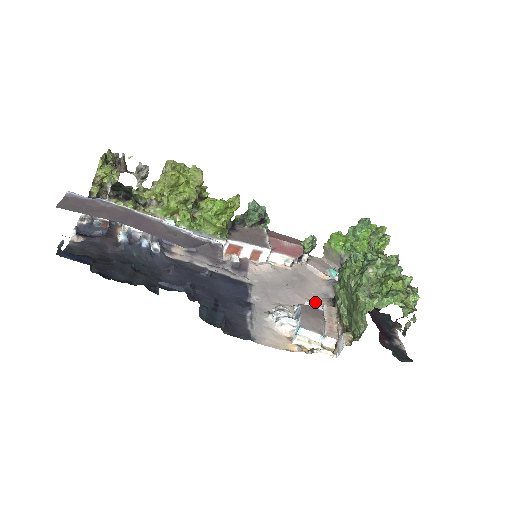
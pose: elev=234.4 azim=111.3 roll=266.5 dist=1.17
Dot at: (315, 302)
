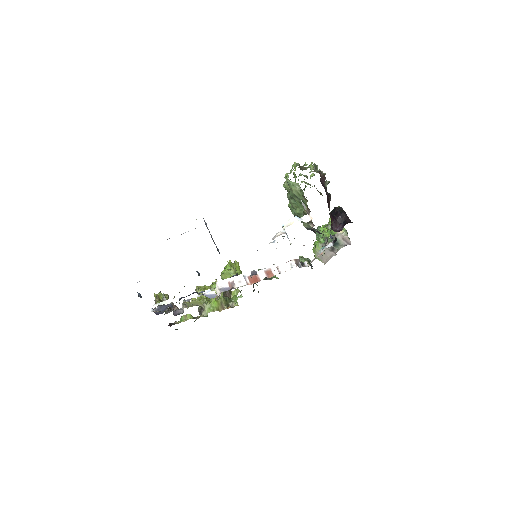
Dot at: occluded
